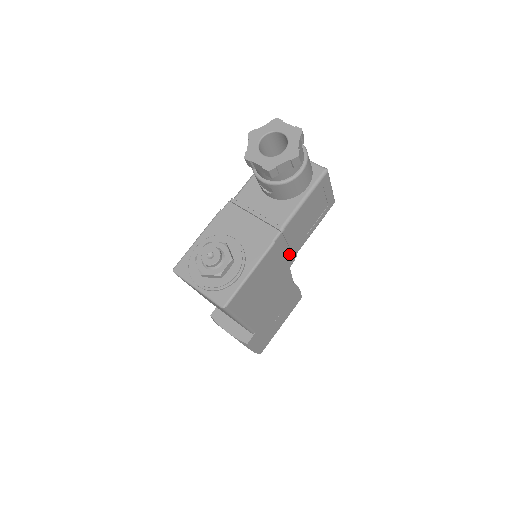
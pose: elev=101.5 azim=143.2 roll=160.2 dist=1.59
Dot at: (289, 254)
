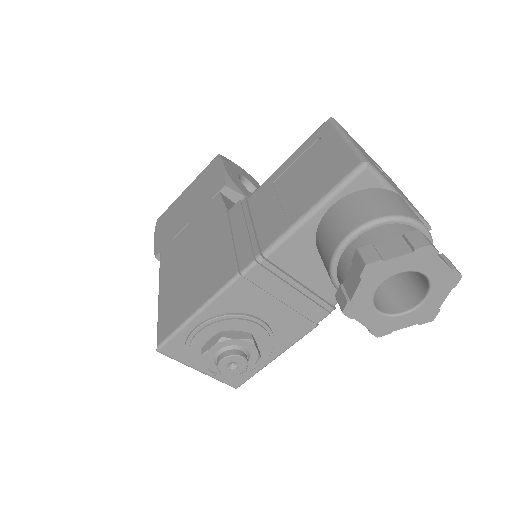
Dot at: occluded
